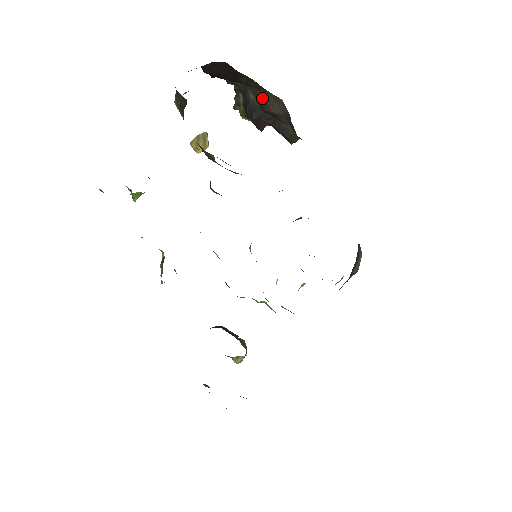
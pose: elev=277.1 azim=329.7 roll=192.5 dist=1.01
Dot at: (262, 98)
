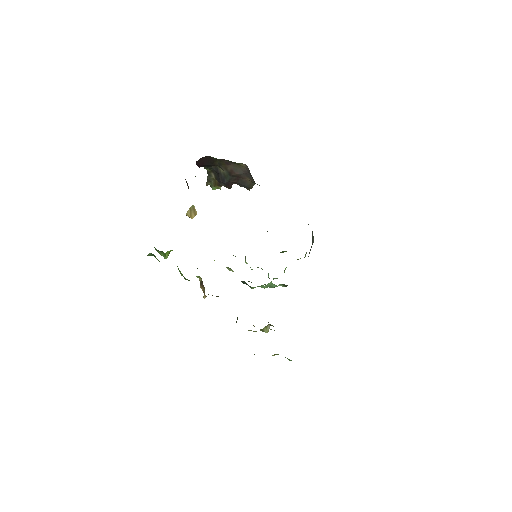
Dot at: (230, 169)
